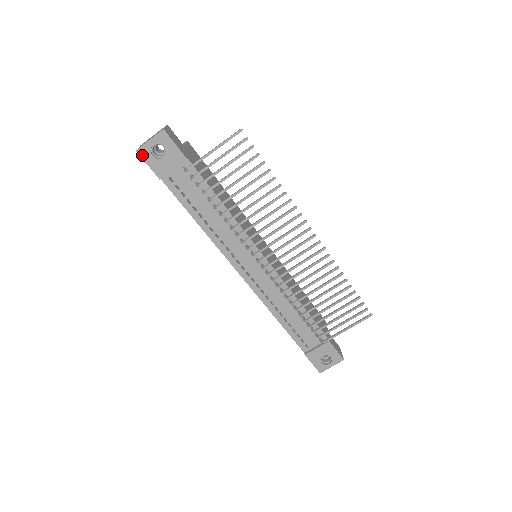
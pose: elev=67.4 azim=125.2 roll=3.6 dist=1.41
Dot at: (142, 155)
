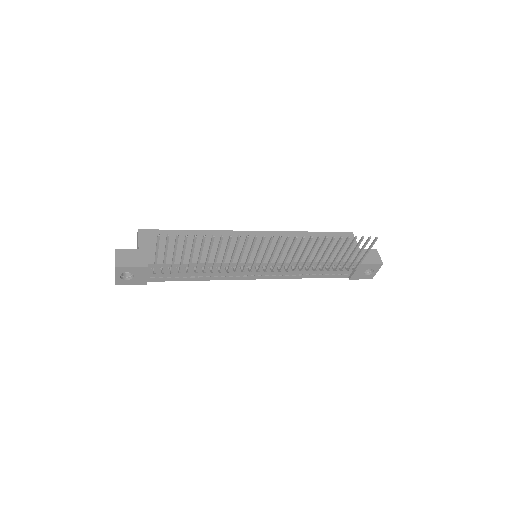
Dot at: (121, 284)
